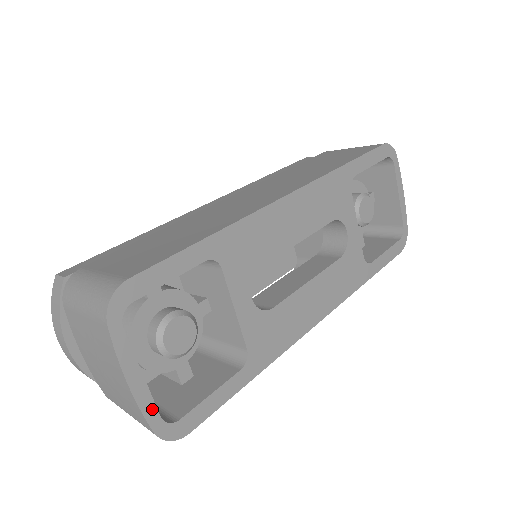
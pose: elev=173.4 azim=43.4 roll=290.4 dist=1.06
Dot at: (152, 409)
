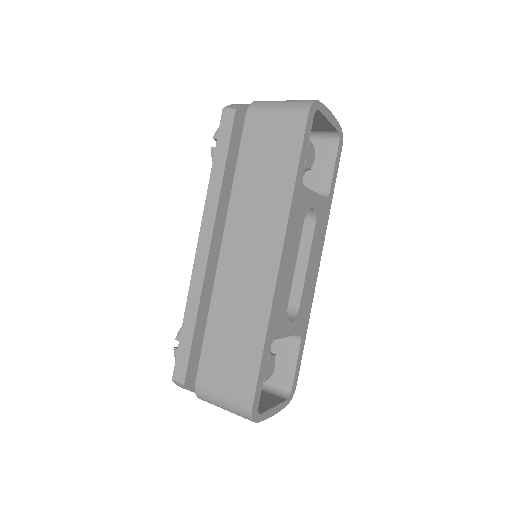
Dot at: (283, 404)
